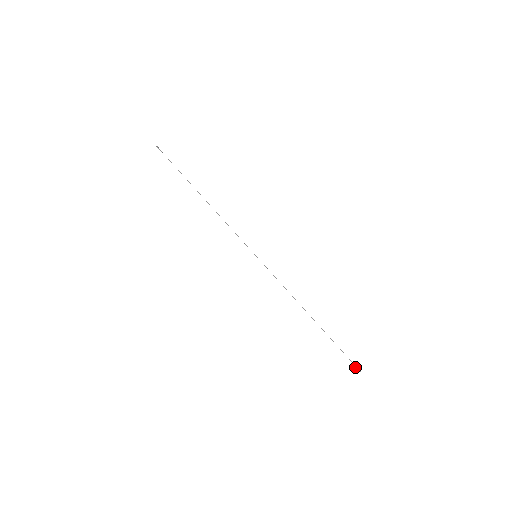
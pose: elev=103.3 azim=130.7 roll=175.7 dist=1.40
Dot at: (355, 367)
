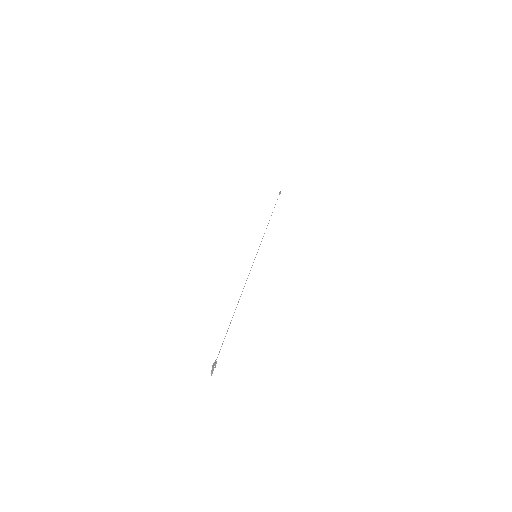
Dot at: (212, 365)
